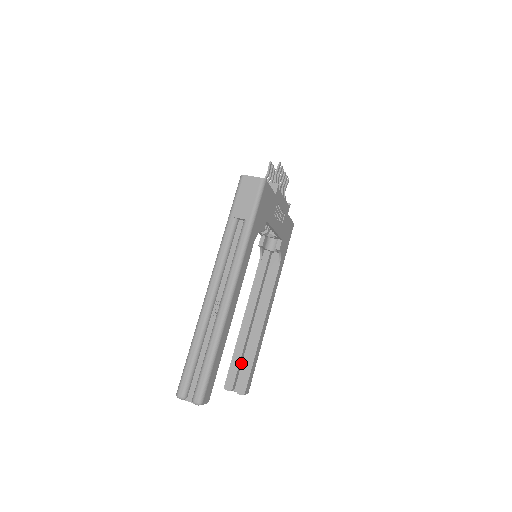
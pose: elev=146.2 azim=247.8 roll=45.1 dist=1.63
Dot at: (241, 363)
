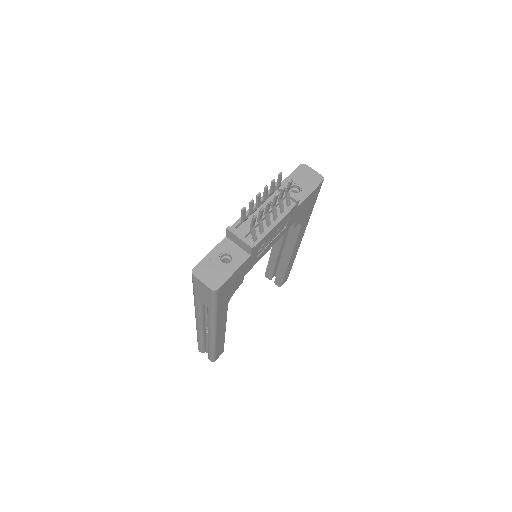
Dot at: (277, 265)
